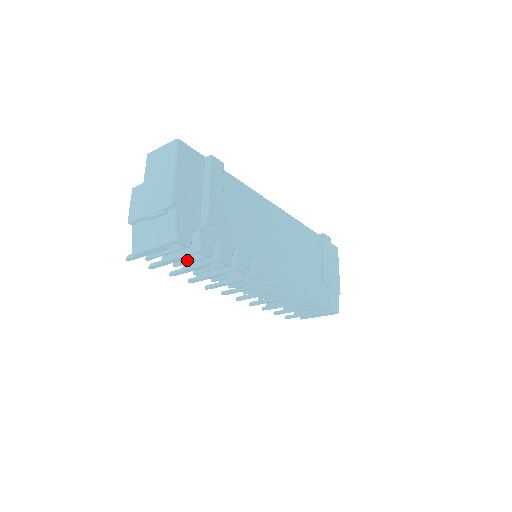
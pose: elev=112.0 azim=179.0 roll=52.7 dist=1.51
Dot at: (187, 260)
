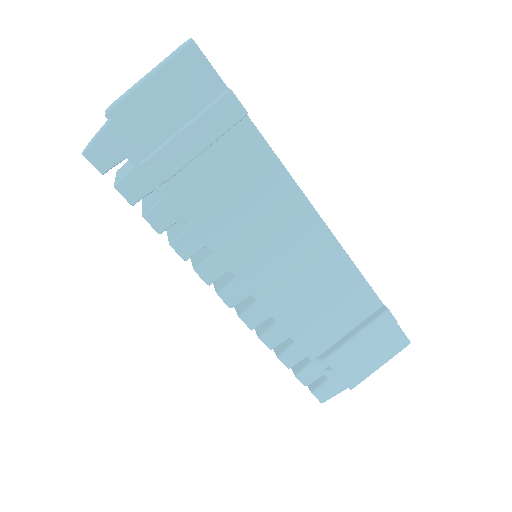
Dot at: occluded
